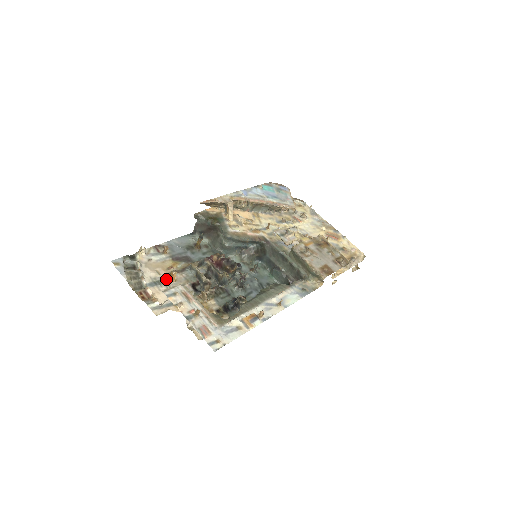
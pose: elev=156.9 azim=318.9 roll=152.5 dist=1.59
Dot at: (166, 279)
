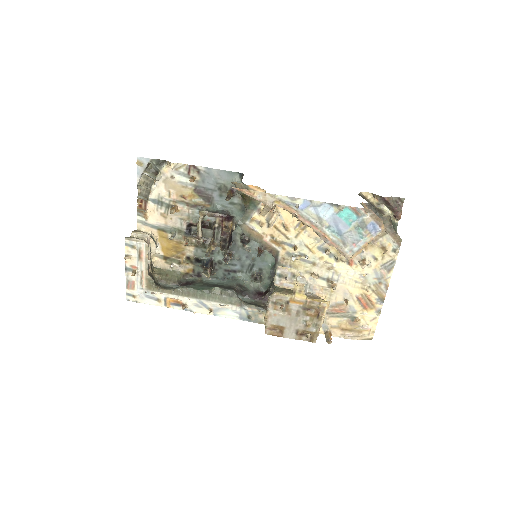
Dot at: (170, 205)
